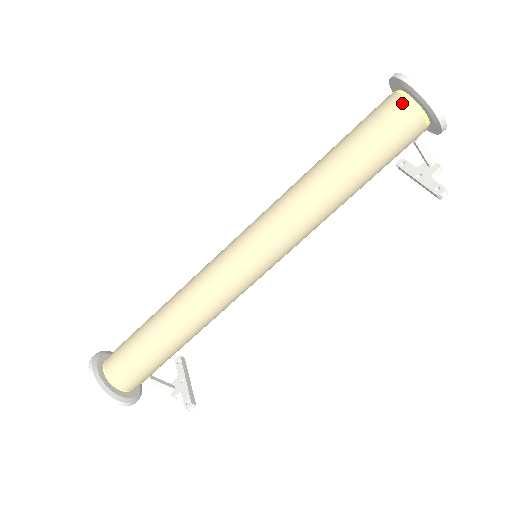
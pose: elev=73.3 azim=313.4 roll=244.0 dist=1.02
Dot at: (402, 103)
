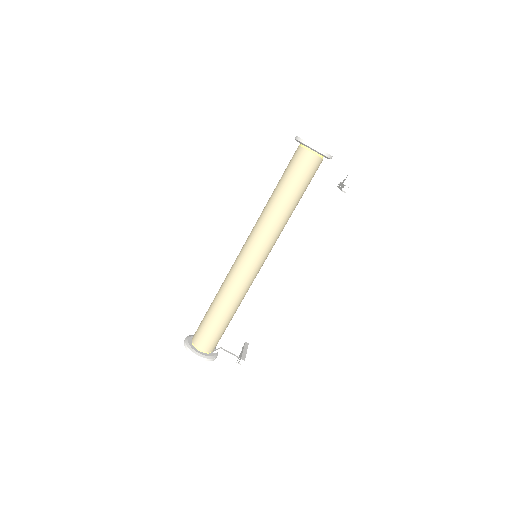
Dot at: (298, 149)
